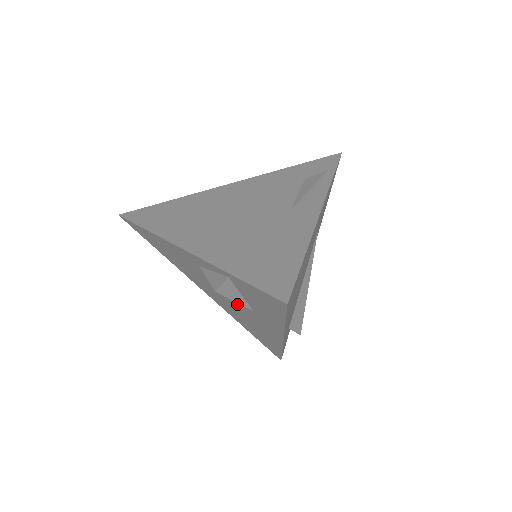
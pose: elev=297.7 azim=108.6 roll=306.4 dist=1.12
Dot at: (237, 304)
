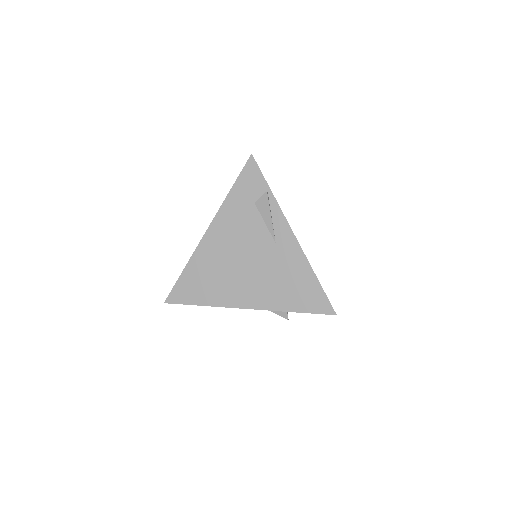
Dot at: occluded
